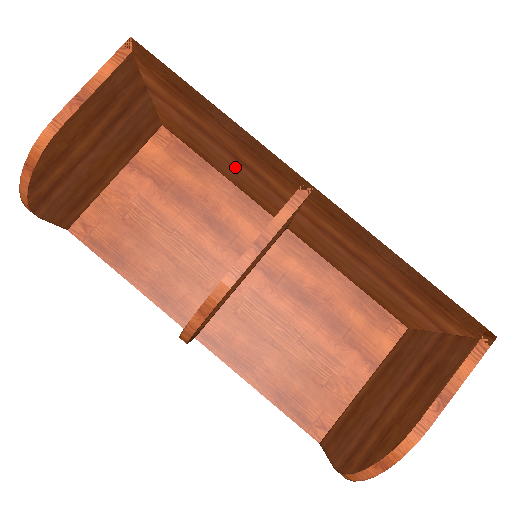
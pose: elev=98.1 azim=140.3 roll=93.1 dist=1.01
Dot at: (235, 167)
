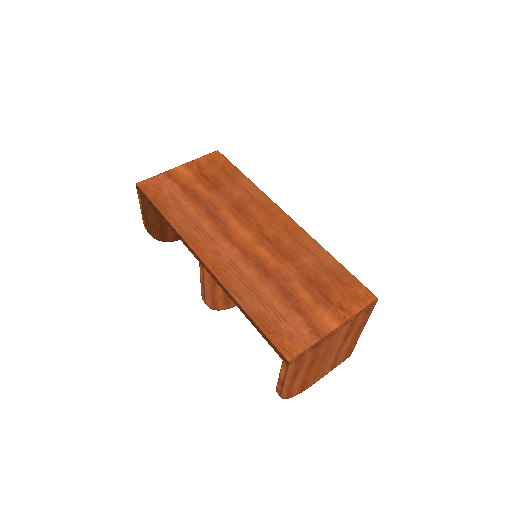
Dot at: occluded
